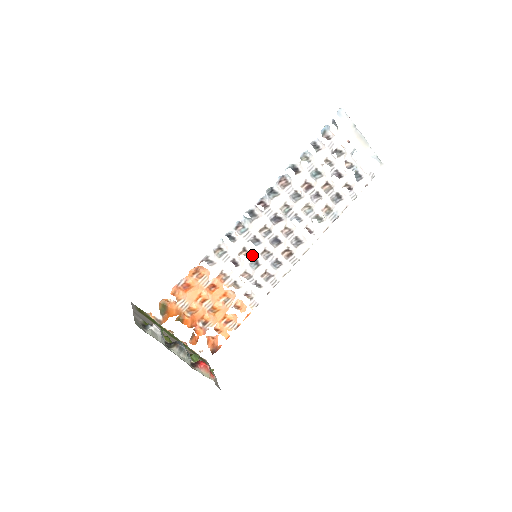
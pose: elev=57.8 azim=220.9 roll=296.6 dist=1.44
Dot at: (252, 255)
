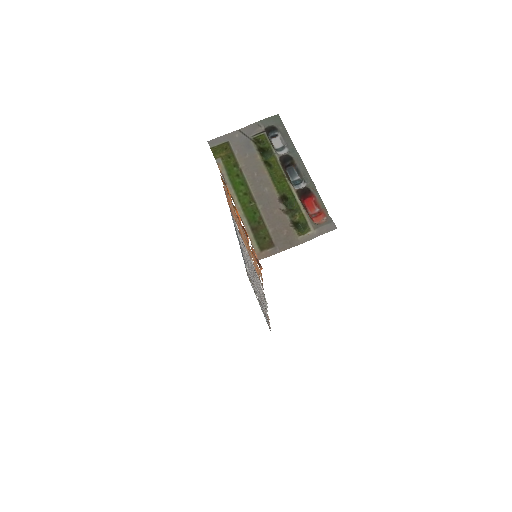
Dot at: (248, 258)
